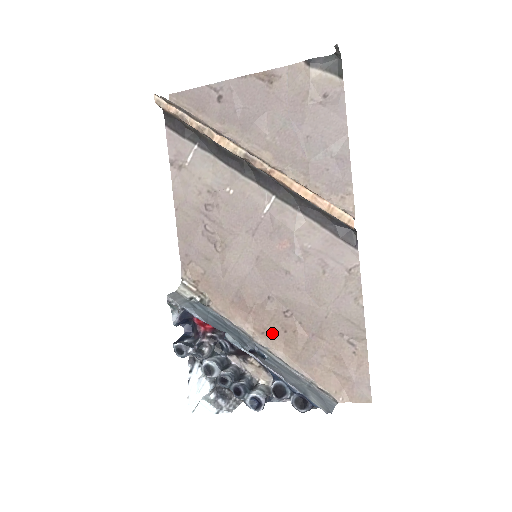
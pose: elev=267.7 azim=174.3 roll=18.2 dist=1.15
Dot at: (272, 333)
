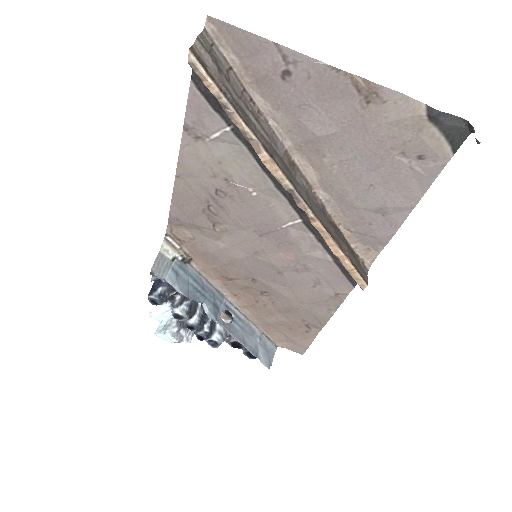
Dot at: (244, 298)
